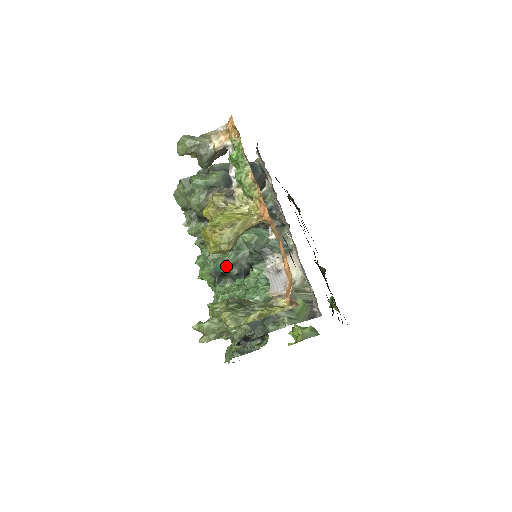
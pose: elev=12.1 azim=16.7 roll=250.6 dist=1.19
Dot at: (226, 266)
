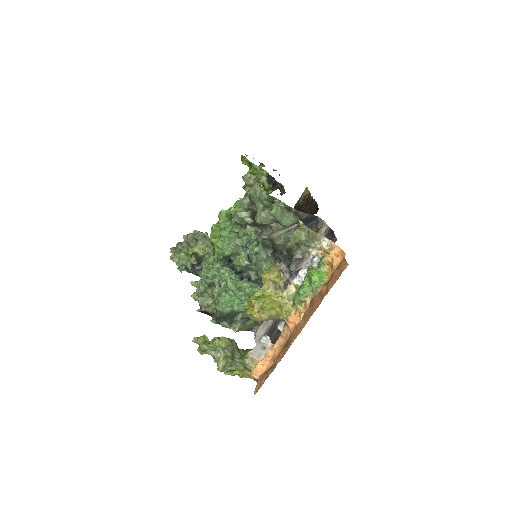
Dot at: (237, 264)
